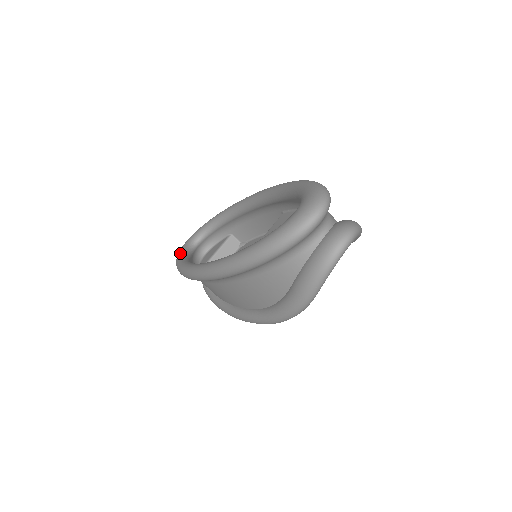
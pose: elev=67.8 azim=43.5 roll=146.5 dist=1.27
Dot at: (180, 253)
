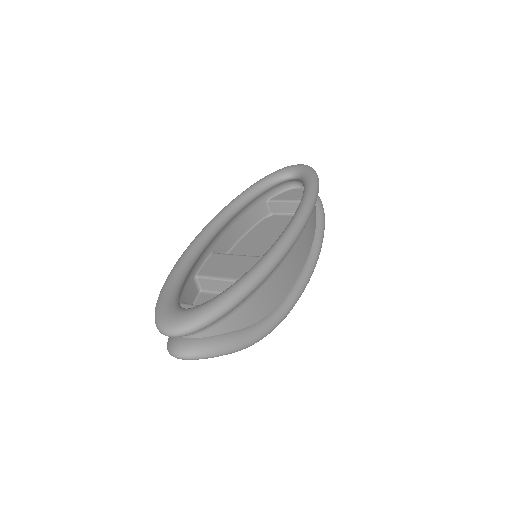
Dot at: (270, 176)
